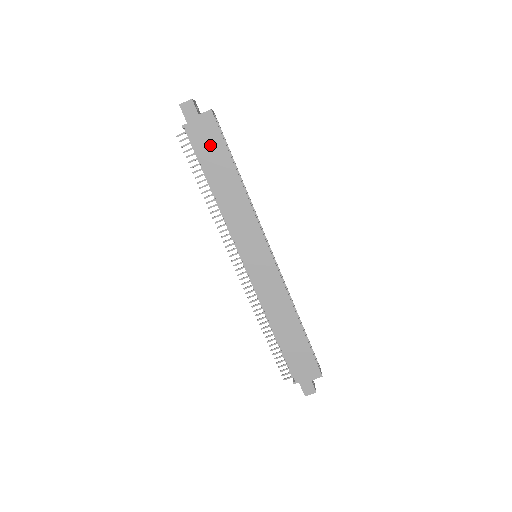
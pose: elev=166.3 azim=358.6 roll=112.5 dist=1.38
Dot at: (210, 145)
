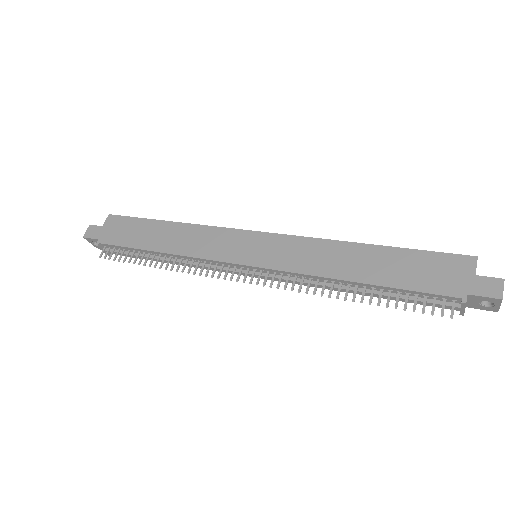
Dot at: (128, 231)
